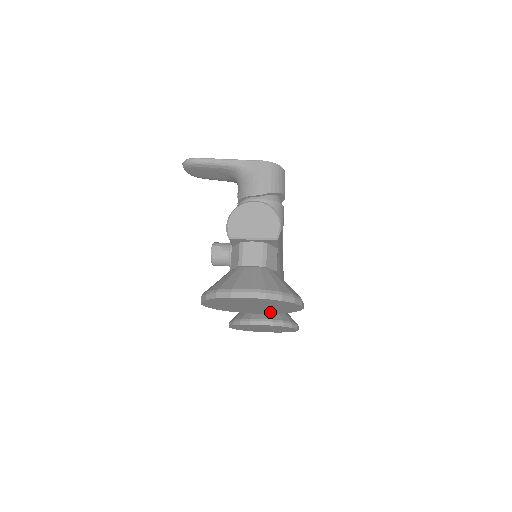
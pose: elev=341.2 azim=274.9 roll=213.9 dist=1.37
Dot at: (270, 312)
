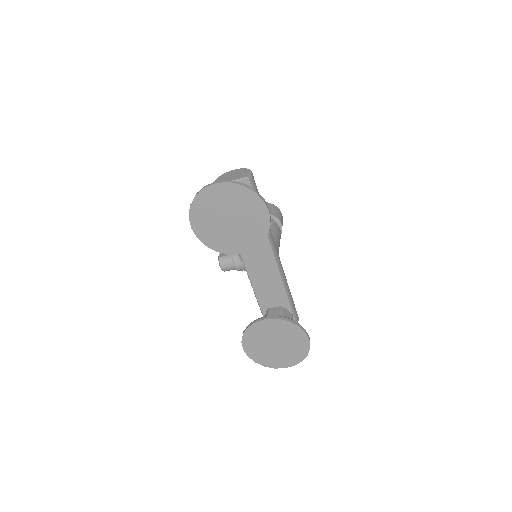
Dot at: (251, 243)
